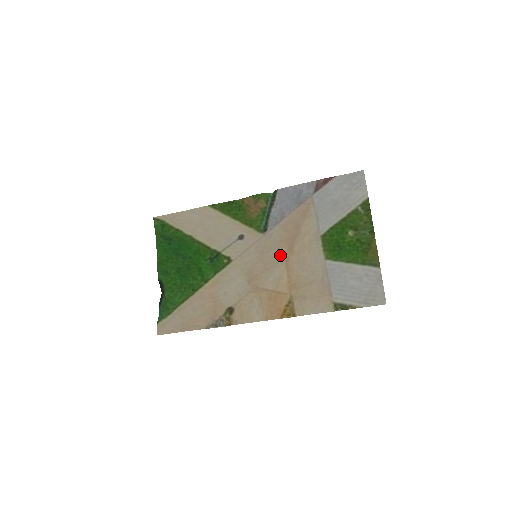
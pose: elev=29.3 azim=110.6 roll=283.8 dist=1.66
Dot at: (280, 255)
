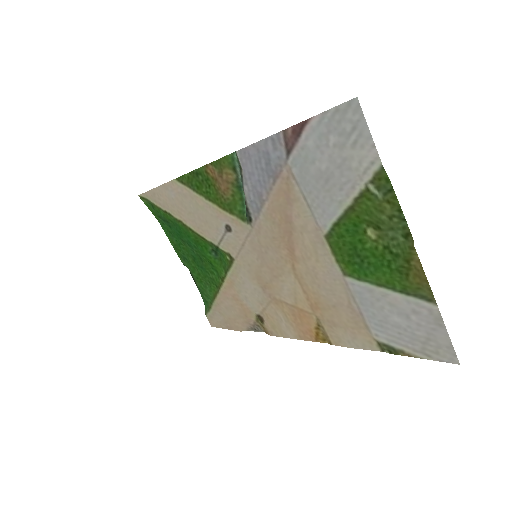
Dot at: (282, 260)
